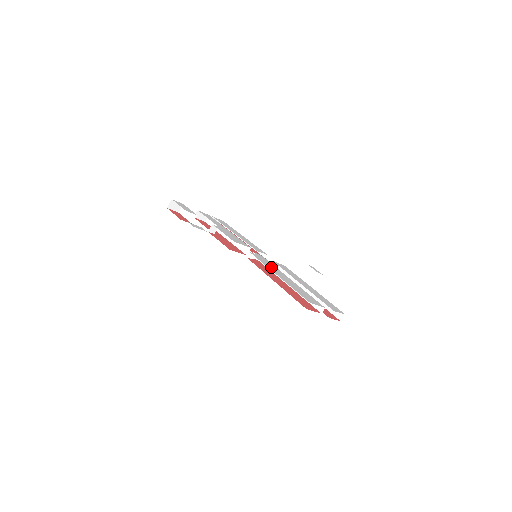
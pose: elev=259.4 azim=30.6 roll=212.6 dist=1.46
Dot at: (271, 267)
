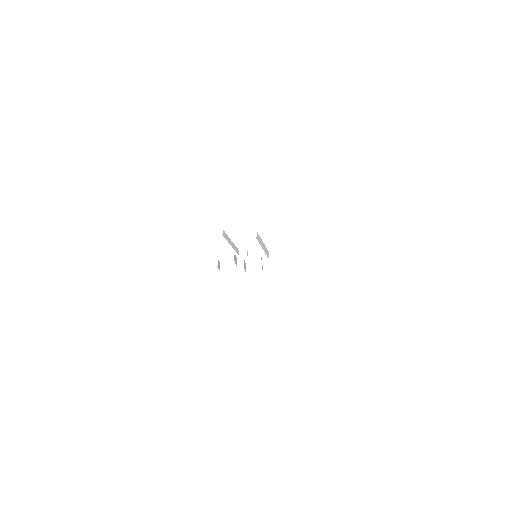
Dot at: occluded
